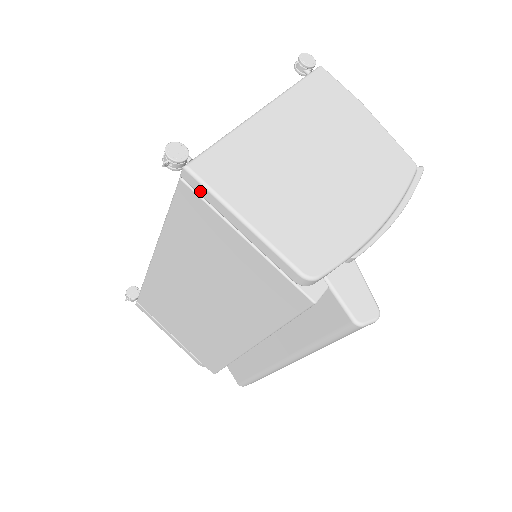
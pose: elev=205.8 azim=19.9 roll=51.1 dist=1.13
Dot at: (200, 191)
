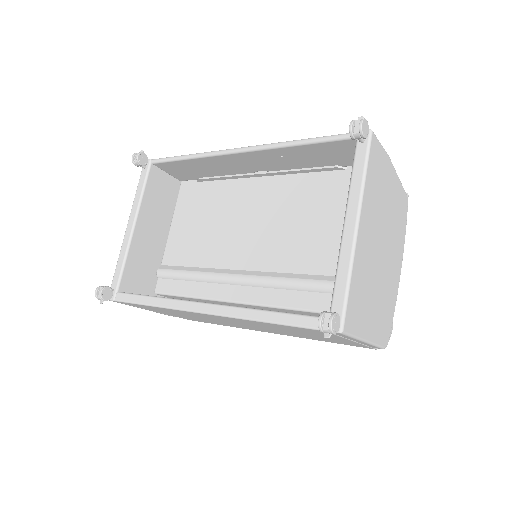
Dot at: occluded
